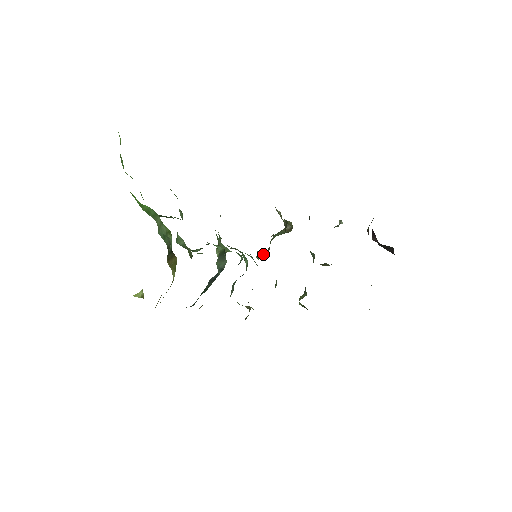
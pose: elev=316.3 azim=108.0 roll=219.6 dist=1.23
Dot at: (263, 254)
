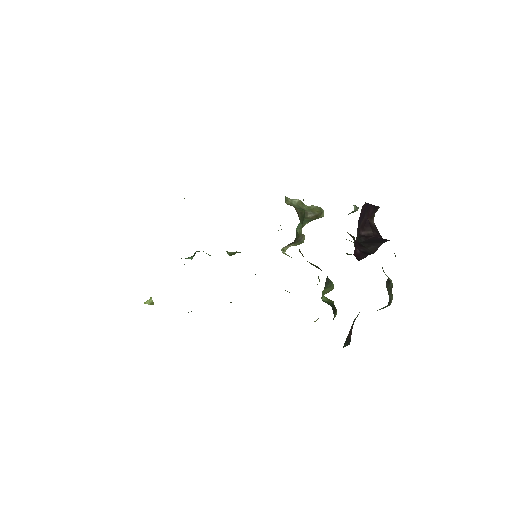
Dot at: (290, 245)
